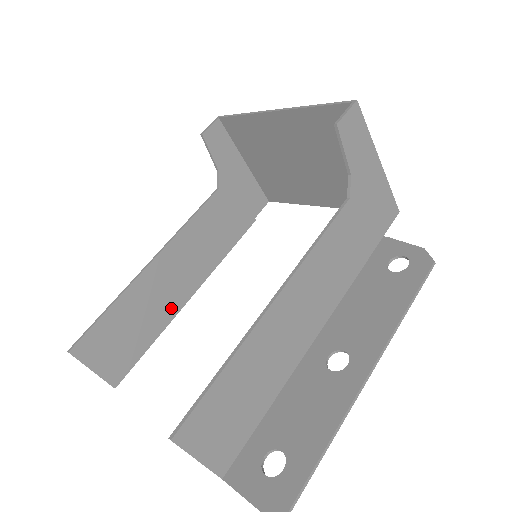
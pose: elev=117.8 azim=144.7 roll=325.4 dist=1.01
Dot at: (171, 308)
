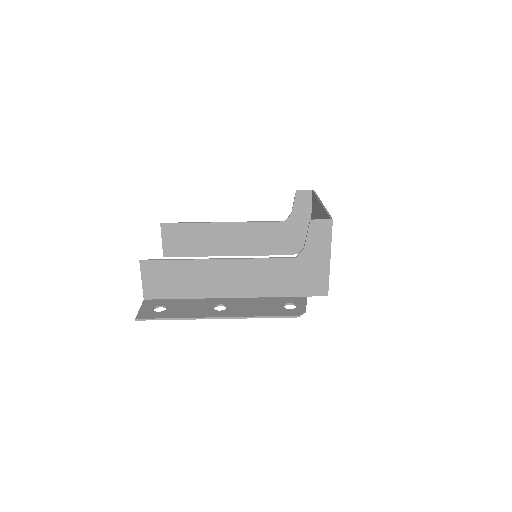
Dot at: (215, 251)
